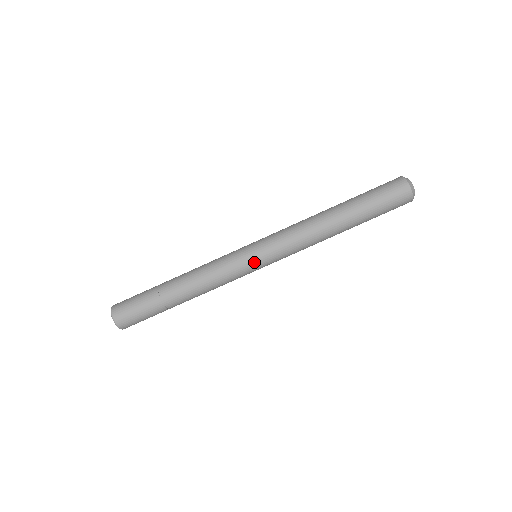
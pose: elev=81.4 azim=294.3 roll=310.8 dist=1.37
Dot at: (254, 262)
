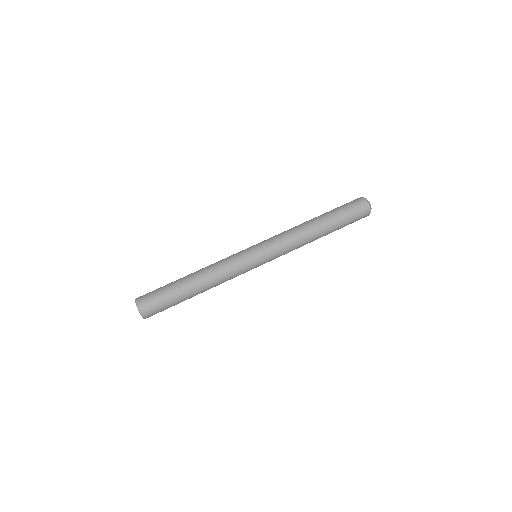
Dot at: (254, 253)
